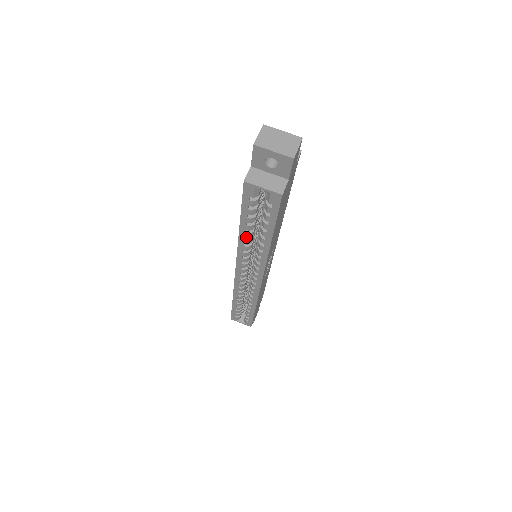
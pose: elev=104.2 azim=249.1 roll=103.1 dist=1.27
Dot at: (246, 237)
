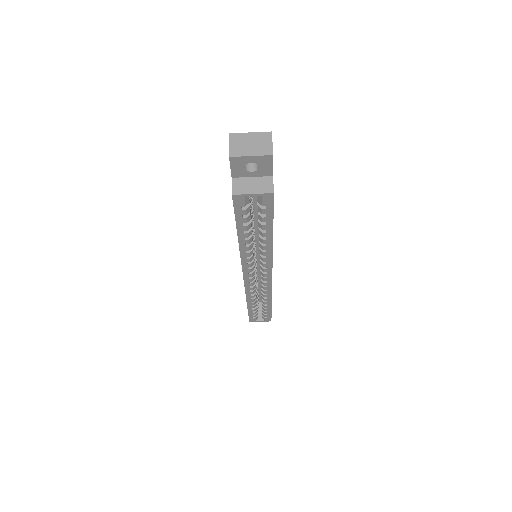
Dot at: (247, 244)
